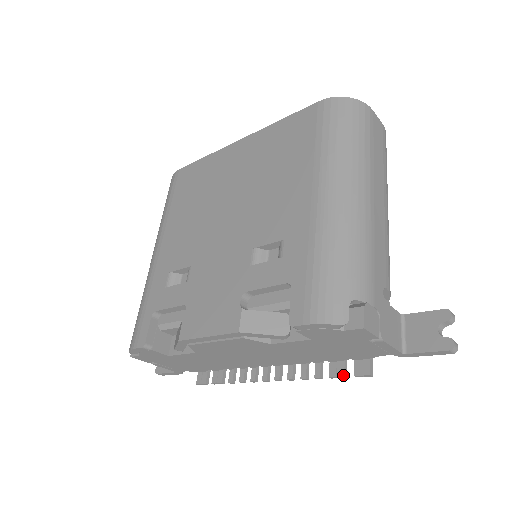
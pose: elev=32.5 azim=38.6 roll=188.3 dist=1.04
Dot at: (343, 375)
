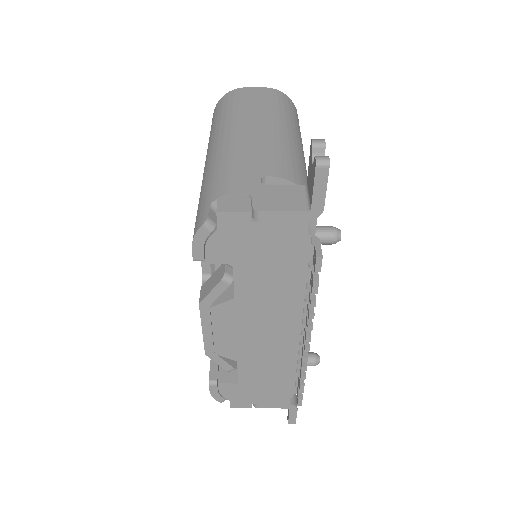
Dot at: (313, 281)
